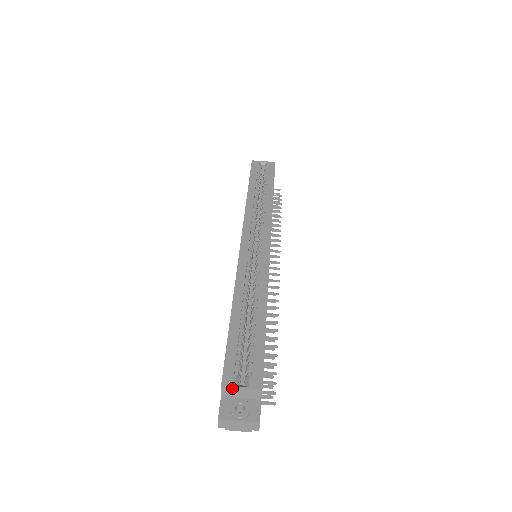
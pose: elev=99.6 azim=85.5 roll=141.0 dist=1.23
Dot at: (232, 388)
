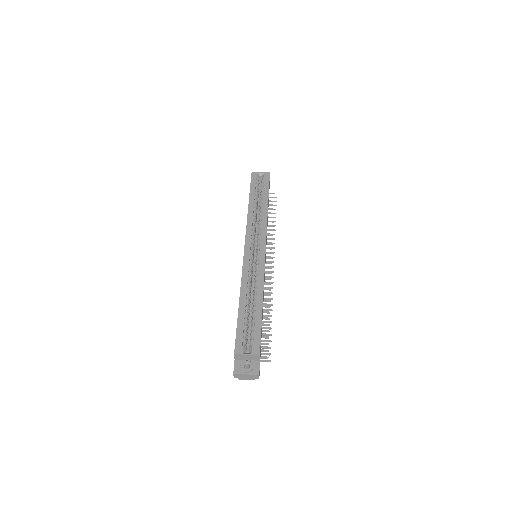
Dot at: (241, 355)
